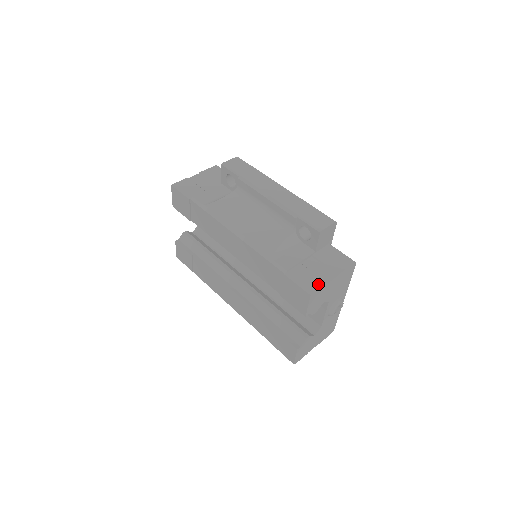
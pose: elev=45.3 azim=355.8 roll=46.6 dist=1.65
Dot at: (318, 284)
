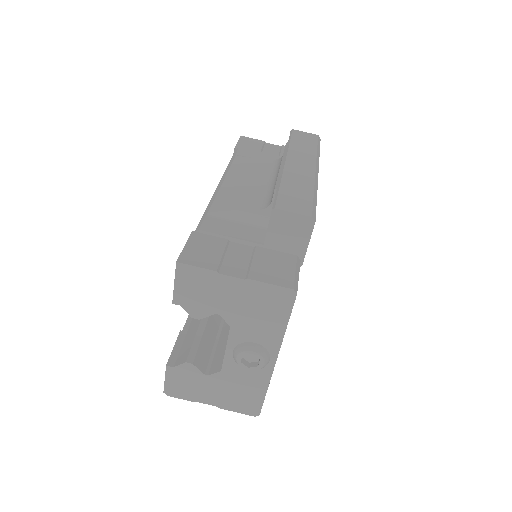
Dot at: (205, 263)
